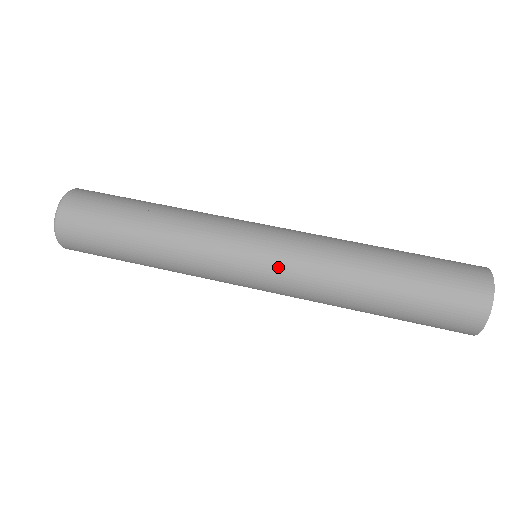
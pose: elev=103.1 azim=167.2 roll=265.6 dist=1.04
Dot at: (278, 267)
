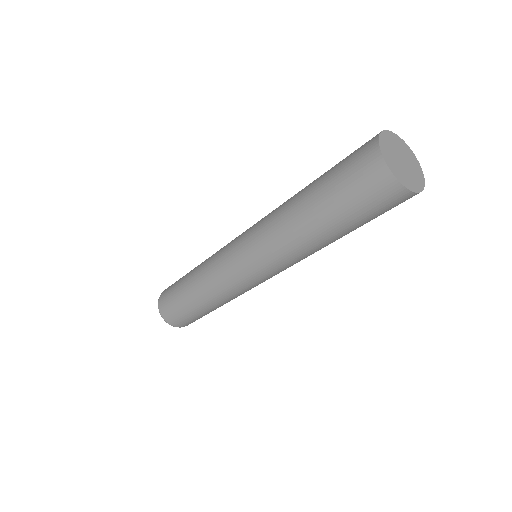
Dot at: (251, 227)
